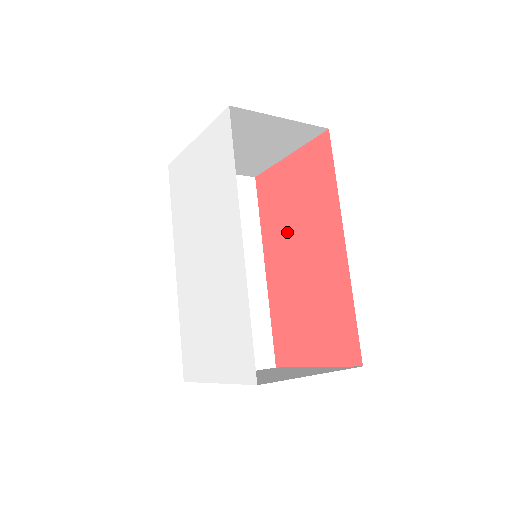
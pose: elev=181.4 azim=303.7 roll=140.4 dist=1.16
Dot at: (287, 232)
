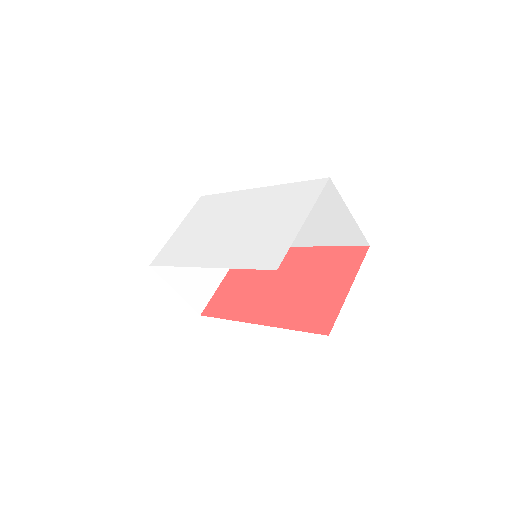
Dot at: (256, 292)
